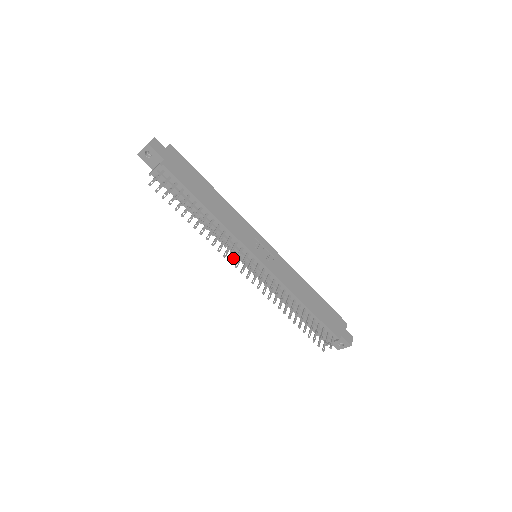
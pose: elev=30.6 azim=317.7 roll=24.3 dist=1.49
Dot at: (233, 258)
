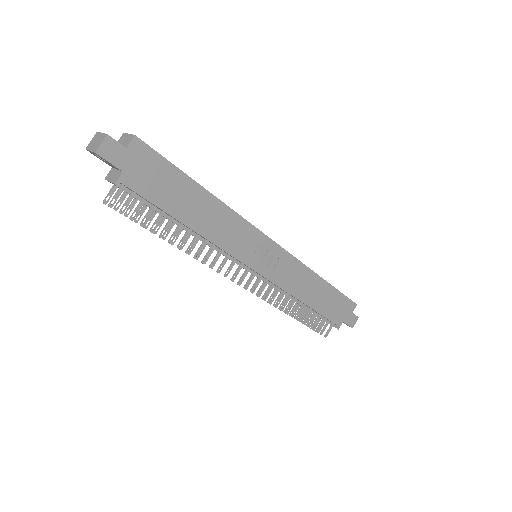
Dot at: occluded
